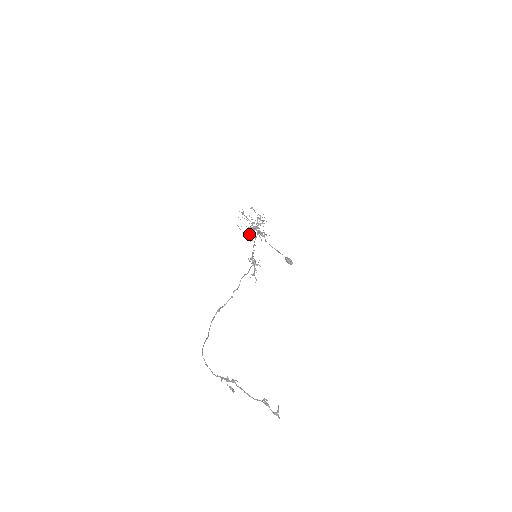
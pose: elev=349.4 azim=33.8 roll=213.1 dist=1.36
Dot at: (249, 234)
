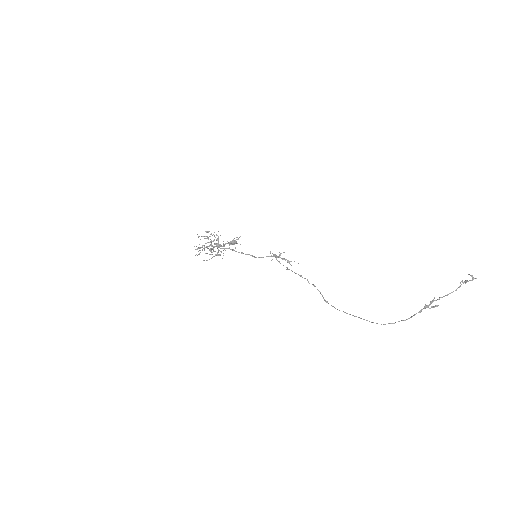
Dot at: (217, 255)
